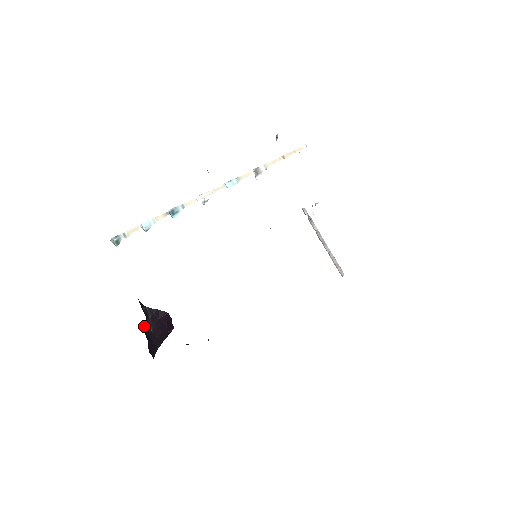
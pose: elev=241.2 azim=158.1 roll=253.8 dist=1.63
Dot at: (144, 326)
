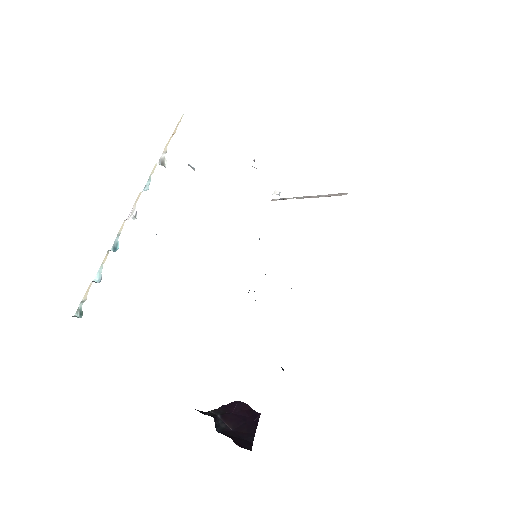
Dot at: (218, 429)
